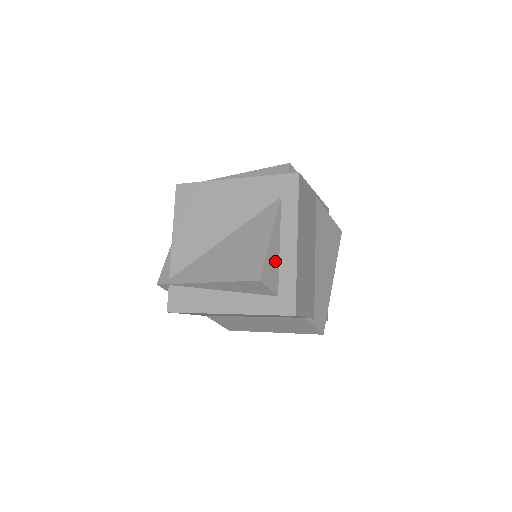
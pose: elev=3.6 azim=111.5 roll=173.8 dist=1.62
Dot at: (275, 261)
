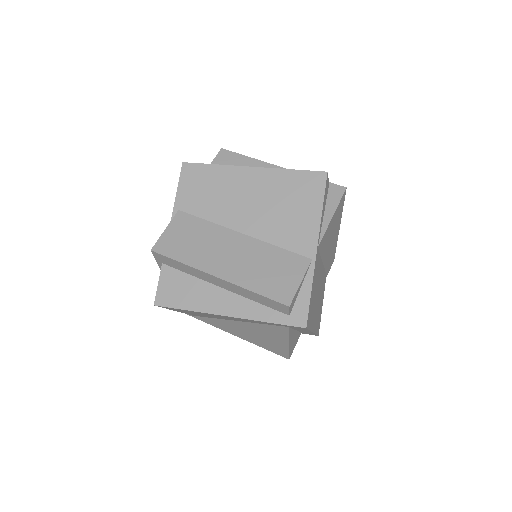
Dot at: (295, 337)
